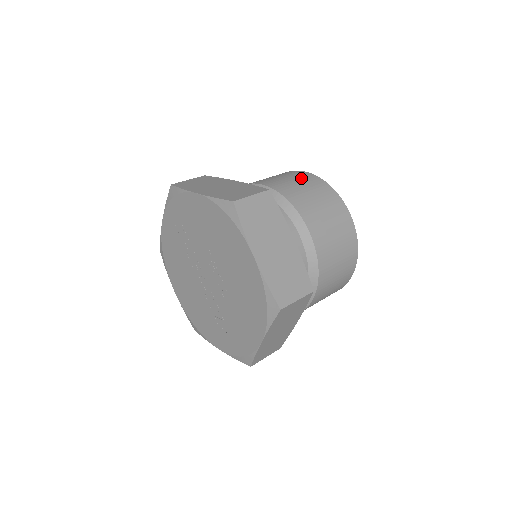
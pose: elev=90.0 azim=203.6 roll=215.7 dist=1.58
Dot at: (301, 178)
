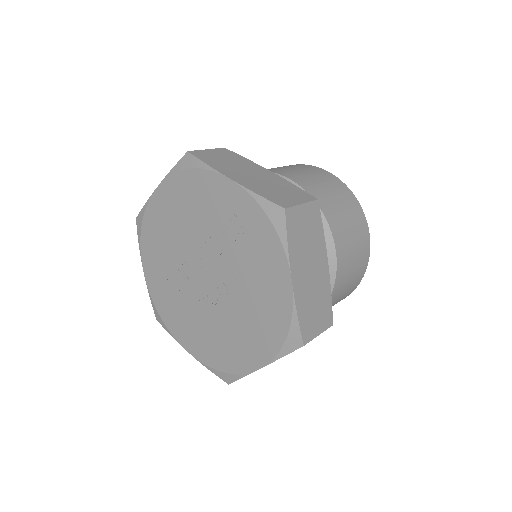
Dot at: (361, 258)
